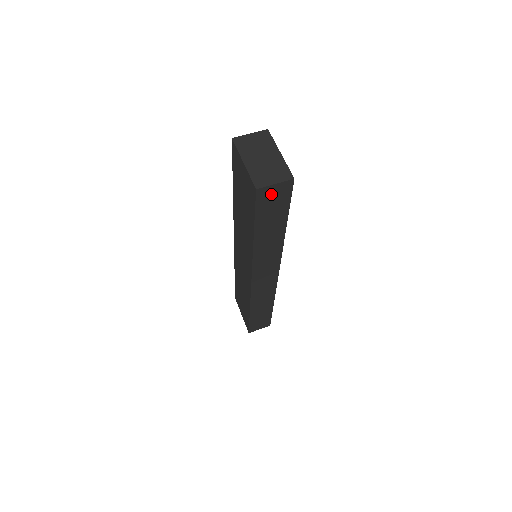
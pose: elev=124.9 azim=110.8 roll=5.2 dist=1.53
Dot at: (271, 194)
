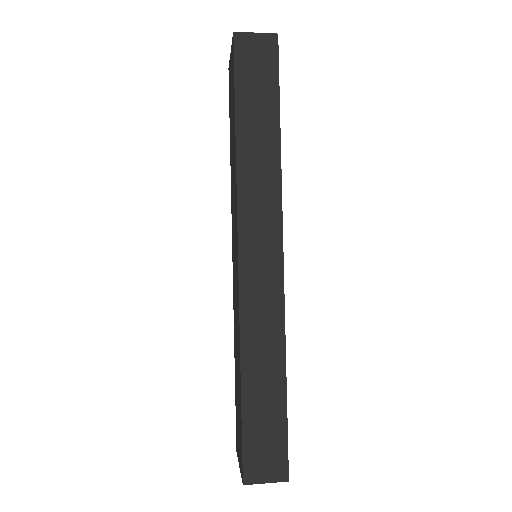
Dot at: (252, 49)
